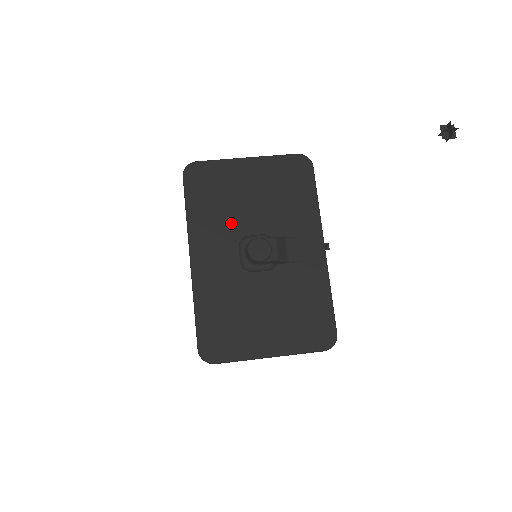
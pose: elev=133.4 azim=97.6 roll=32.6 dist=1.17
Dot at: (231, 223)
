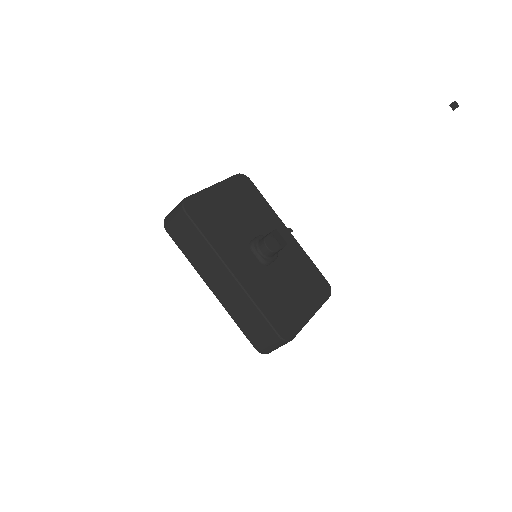
Dot at: (236, 236)
